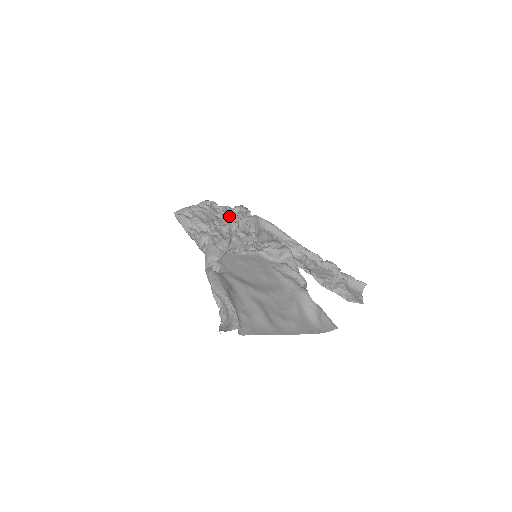
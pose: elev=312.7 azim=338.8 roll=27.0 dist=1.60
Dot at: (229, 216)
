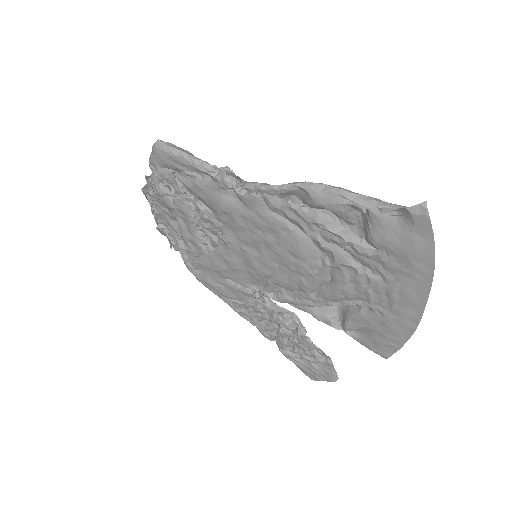
Dot at: (173, 223)
